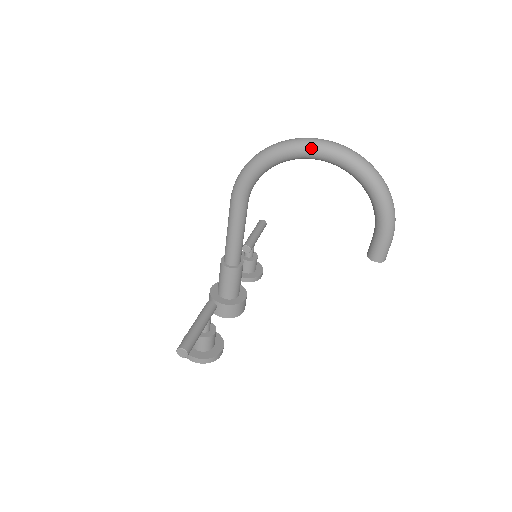
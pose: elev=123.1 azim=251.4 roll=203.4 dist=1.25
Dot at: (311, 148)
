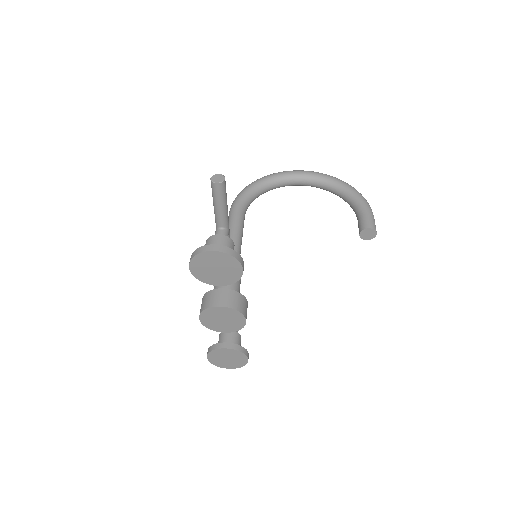
Dot at: (292, 171)
